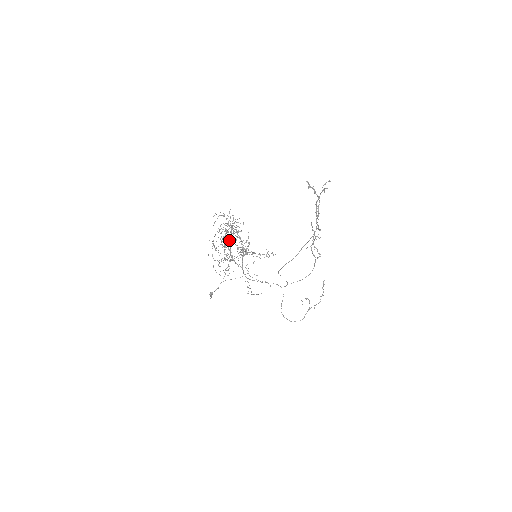
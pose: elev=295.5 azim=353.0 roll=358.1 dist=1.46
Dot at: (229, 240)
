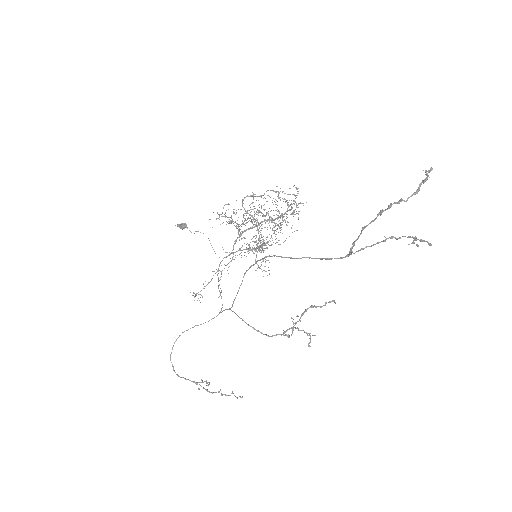
Dot at: (265, 220)
